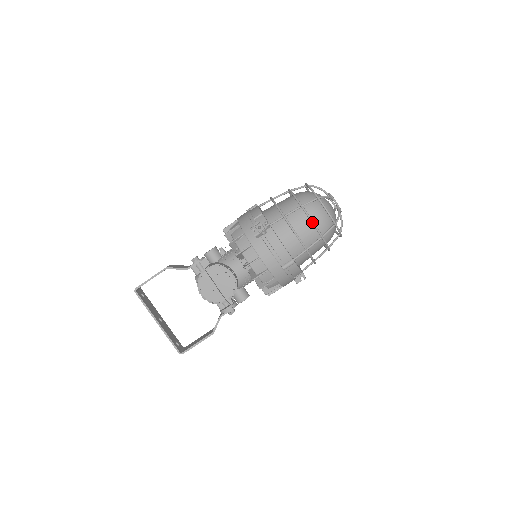
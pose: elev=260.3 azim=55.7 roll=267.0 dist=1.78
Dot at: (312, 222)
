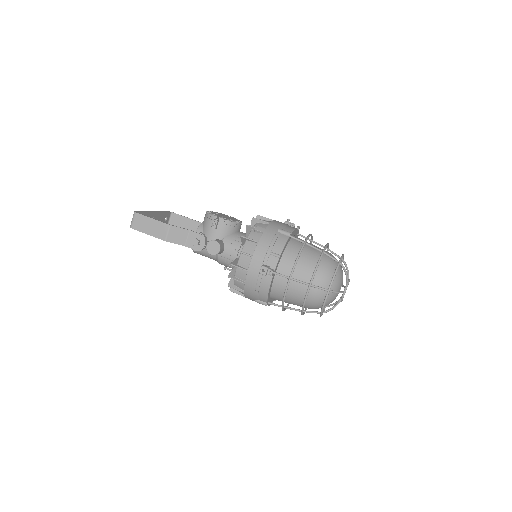
Dot at: (328, 243)
